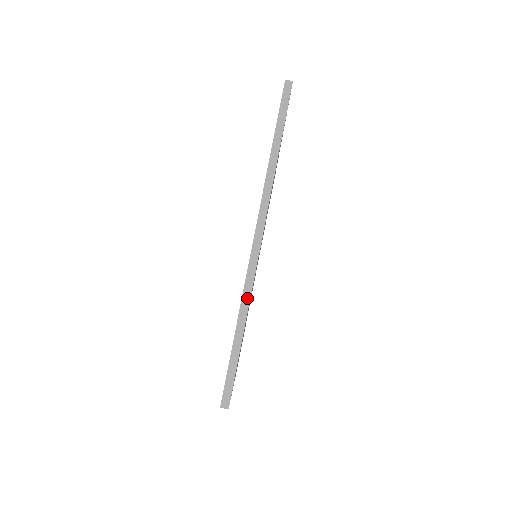
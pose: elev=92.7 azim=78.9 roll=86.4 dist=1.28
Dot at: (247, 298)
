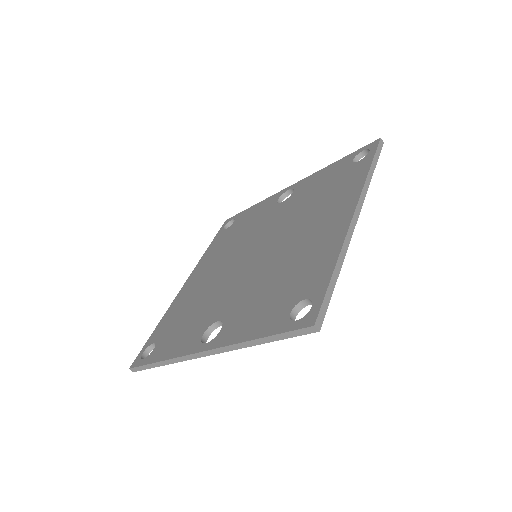
Dot at: (174, 361)
